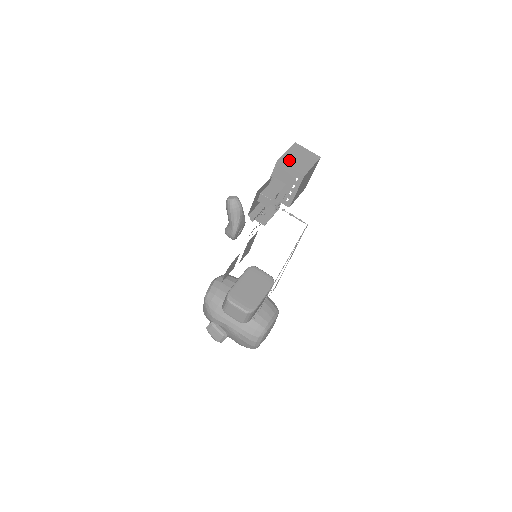
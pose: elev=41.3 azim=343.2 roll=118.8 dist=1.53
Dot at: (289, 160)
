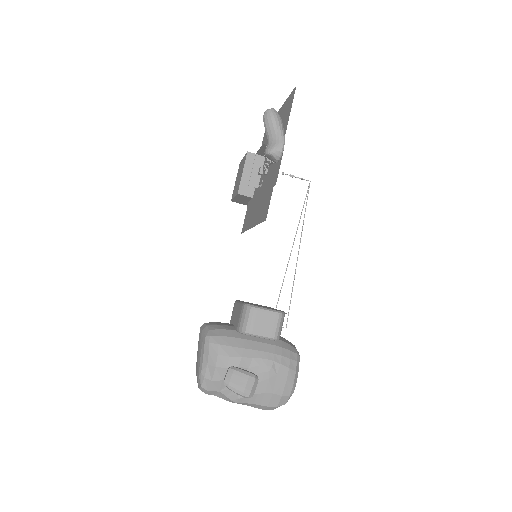
Dot at: occluded
